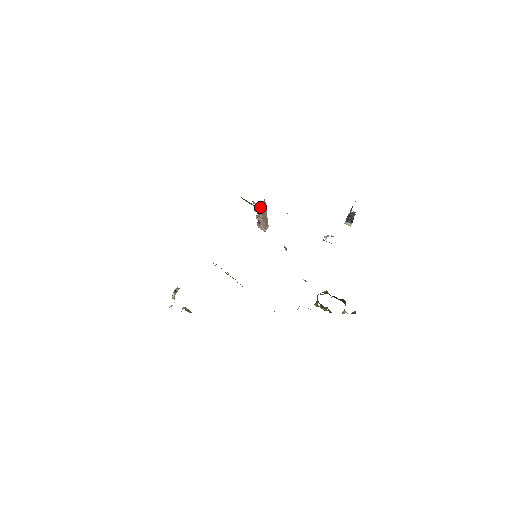
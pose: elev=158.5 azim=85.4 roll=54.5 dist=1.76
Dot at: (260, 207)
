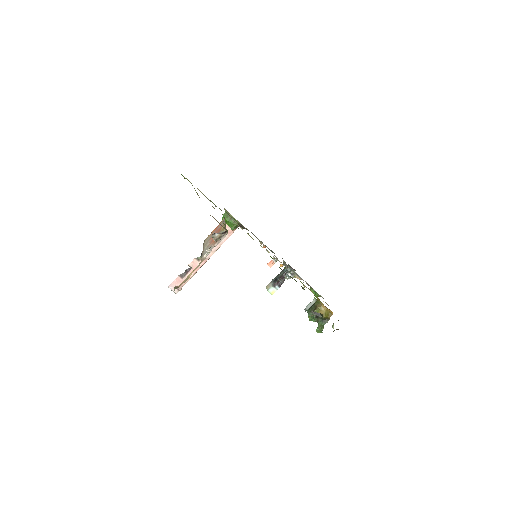
Dot at: (228, 234)
